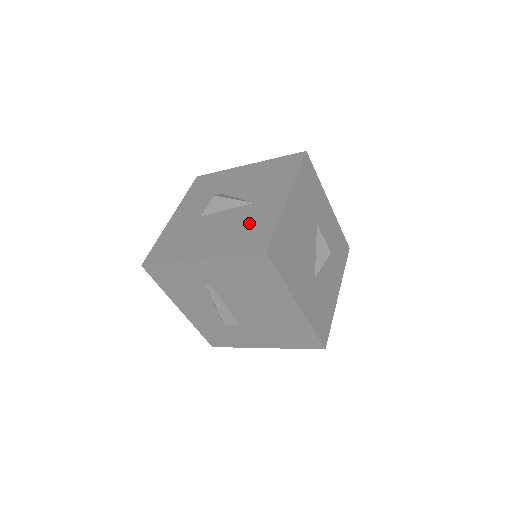
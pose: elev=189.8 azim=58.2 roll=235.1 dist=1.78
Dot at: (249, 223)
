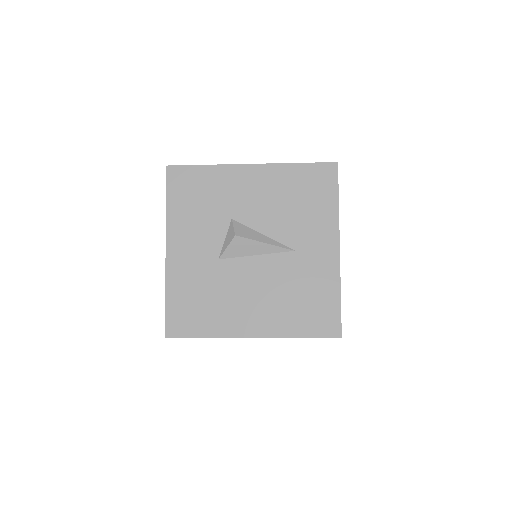
Dot at: (302, 287)
